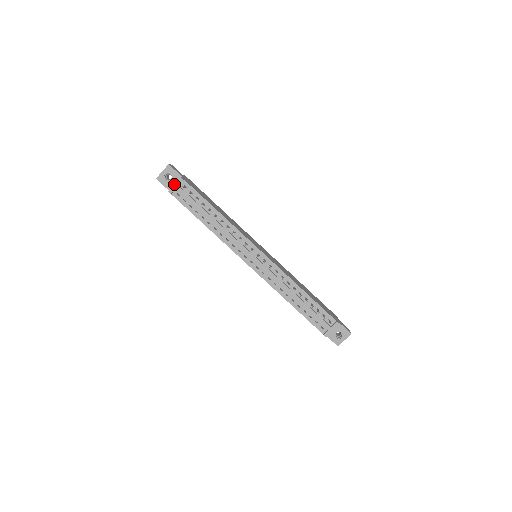
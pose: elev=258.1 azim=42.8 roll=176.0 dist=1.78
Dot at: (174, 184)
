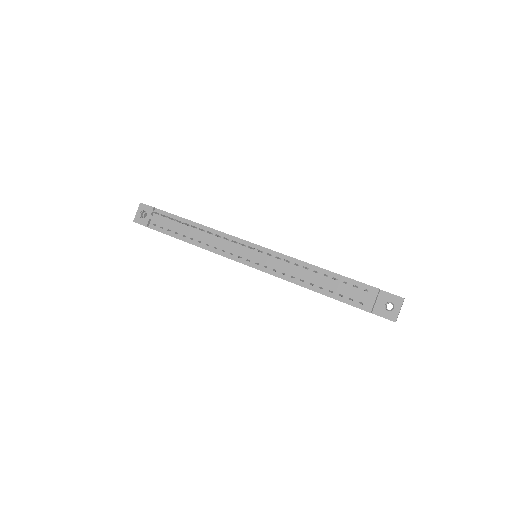
Dot at: (147, 216)
